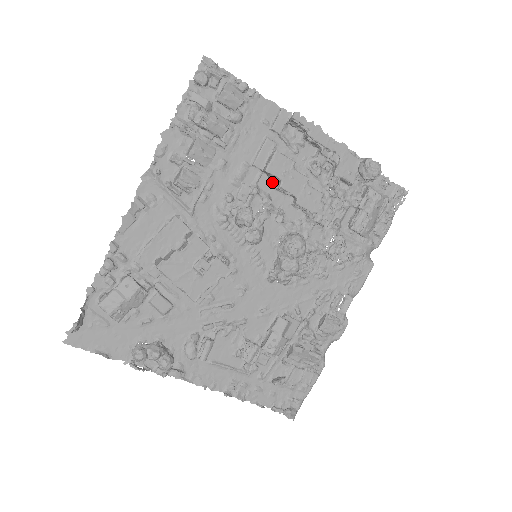
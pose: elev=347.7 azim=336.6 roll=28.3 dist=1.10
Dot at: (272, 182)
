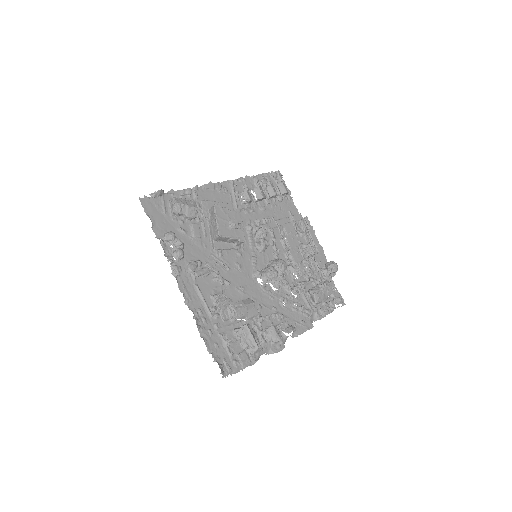
Dot at: (280, 236)
